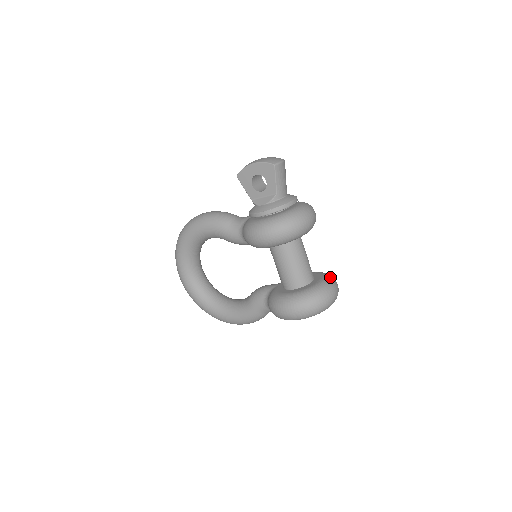
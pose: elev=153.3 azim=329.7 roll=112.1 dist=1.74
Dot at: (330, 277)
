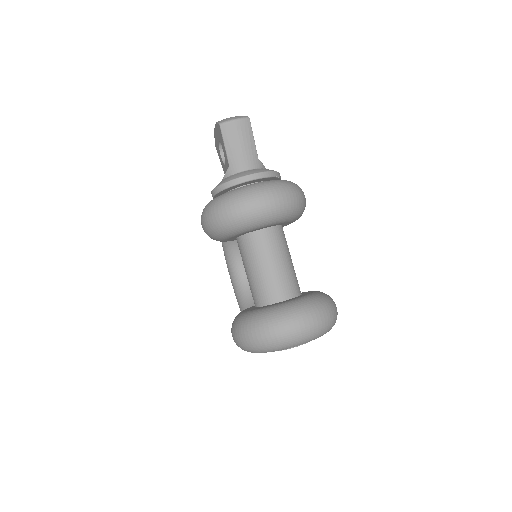
Dot at: (309, 301)
